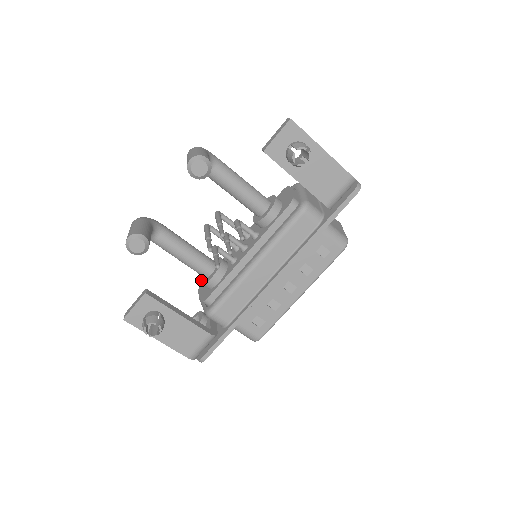
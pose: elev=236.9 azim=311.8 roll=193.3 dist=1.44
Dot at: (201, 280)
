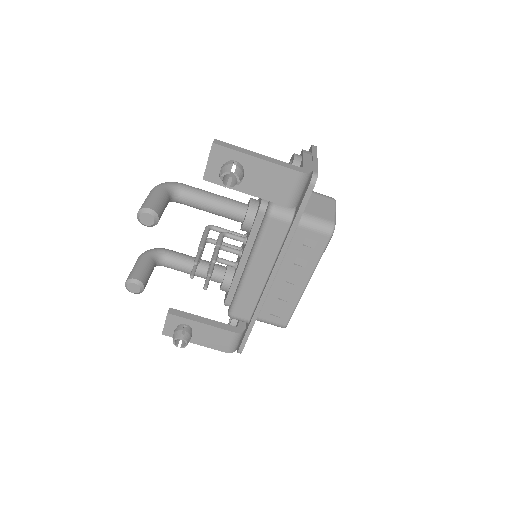
Dot at: occluded
